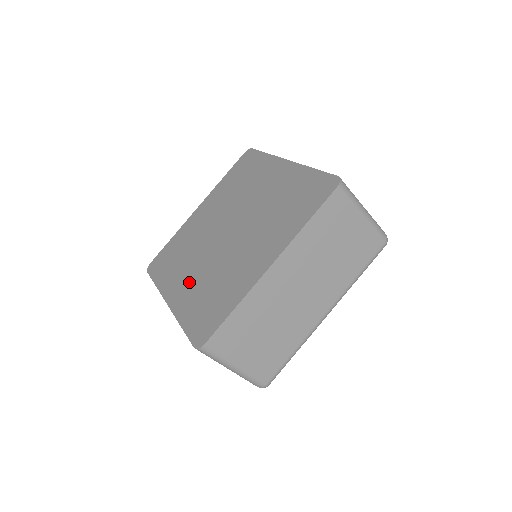
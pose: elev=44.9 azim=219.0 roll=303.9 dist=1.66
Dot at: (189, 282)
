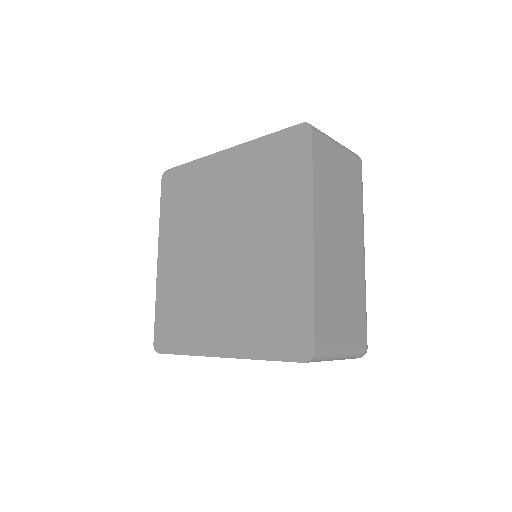
Dot at: (228, 320)
